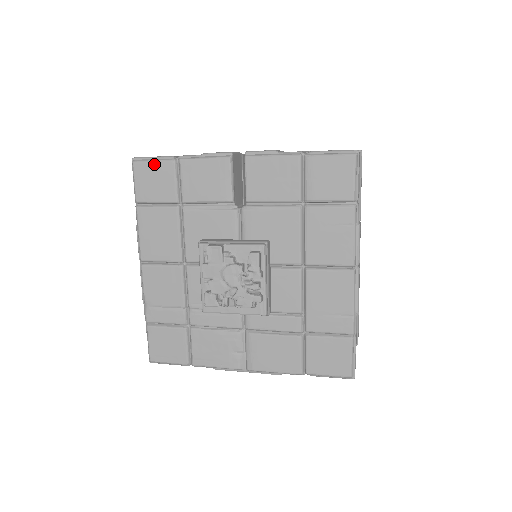
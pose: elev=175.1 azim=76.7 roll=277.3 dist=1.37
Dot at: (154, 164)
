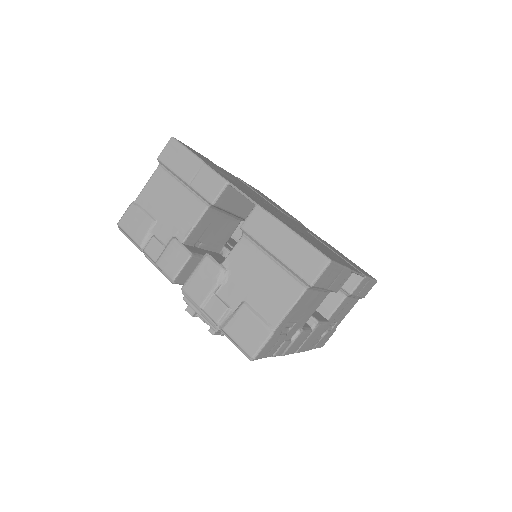
Dot at: (132, 242)
